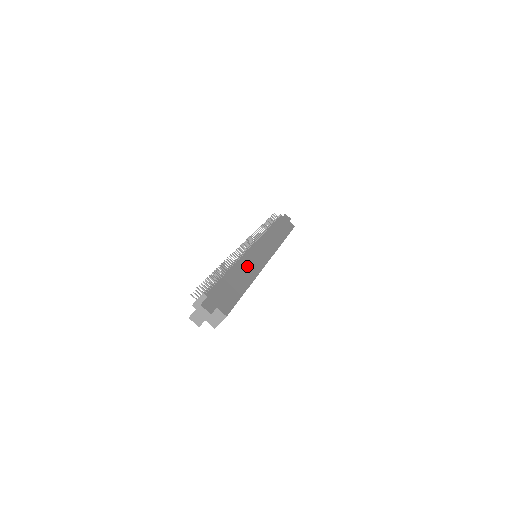
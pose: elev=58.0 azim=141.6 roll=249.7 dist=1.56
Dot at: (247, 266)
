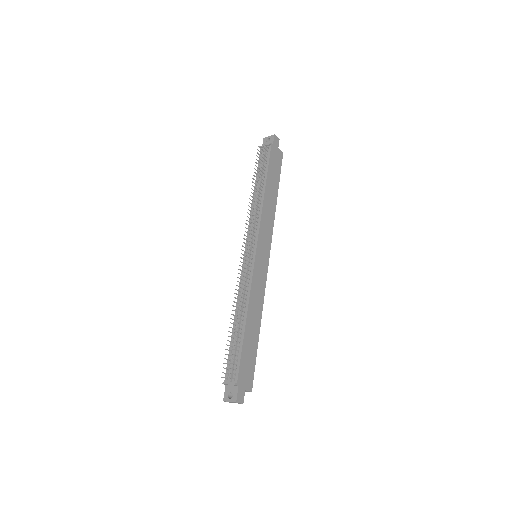
Dot at: (256, 299)
